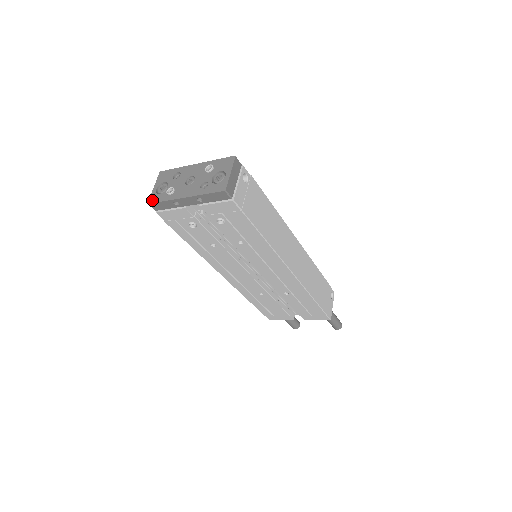
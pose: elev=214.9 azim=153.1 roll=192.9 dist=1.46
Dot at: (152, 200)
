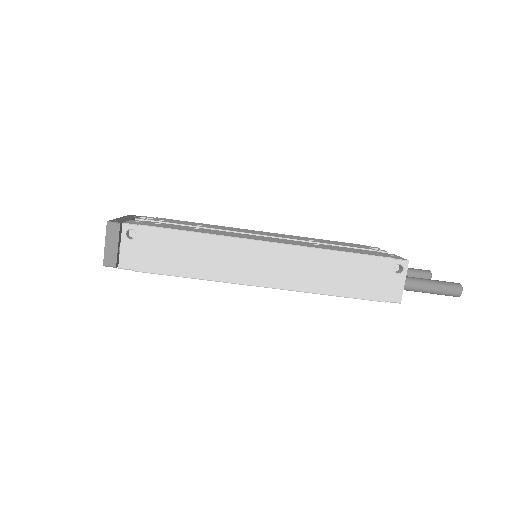
Dot at: occluded
